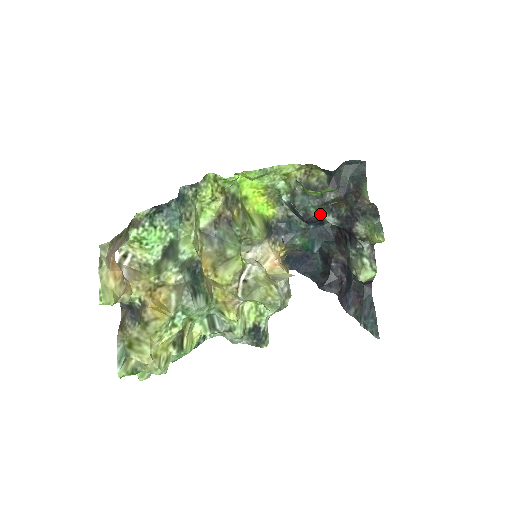
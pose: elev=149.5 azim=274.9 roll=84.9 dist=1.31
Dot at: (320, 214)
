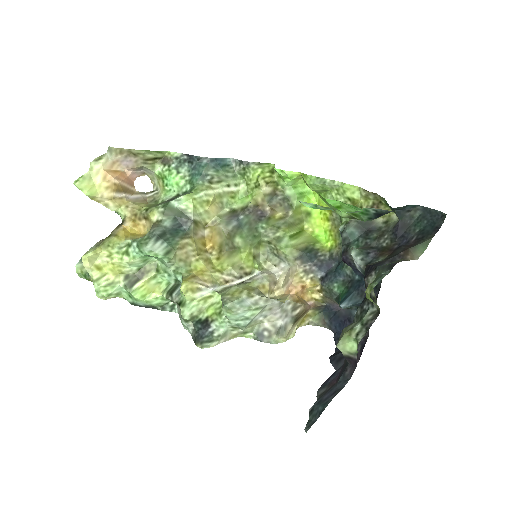
Dot at: (352, 251)
